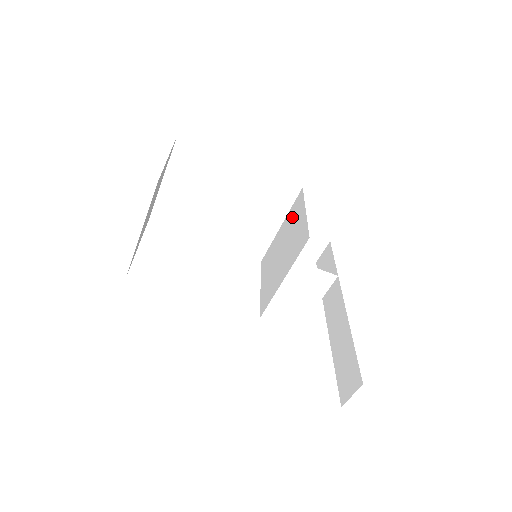
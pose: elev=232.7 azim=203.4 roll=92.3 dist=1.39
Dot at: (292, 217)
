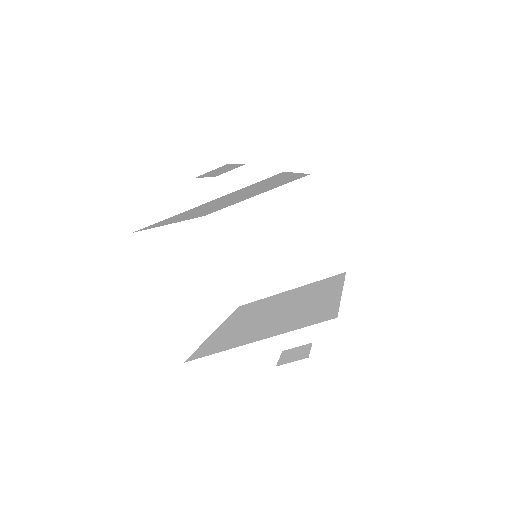
Dot at: (291, 207)
